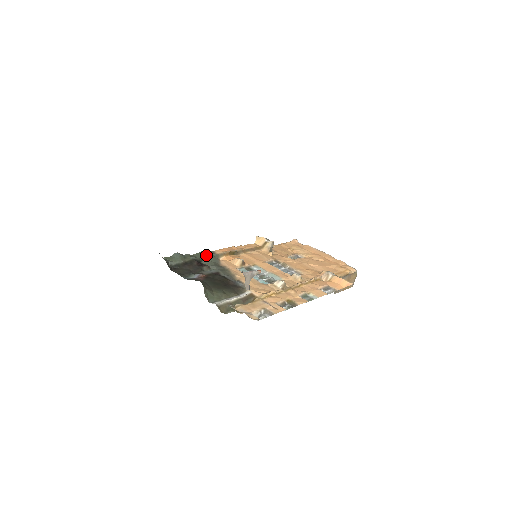
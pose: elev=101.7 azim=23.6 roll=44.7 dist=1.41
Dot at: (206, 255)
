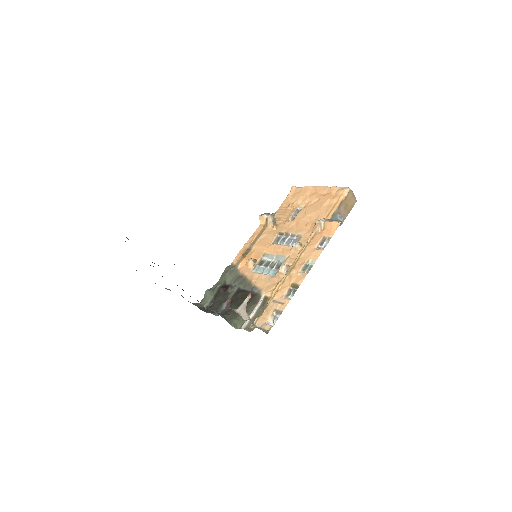
Dot at: (226, 275)
